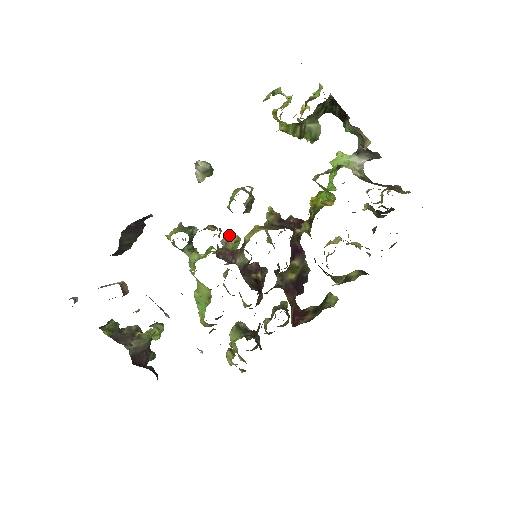
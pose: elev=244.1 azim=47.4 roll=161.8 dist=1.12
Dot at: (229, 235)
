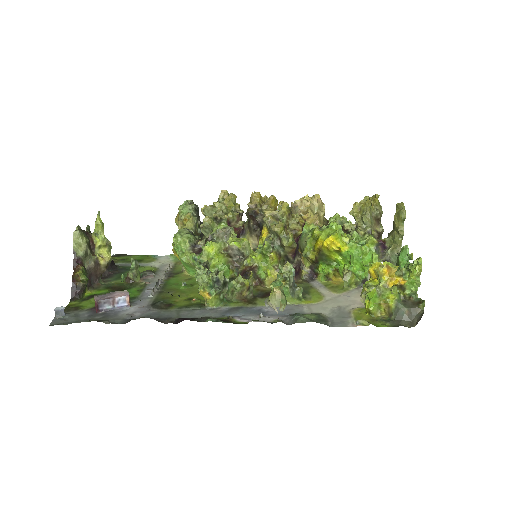
Dot at: (245, 257)
